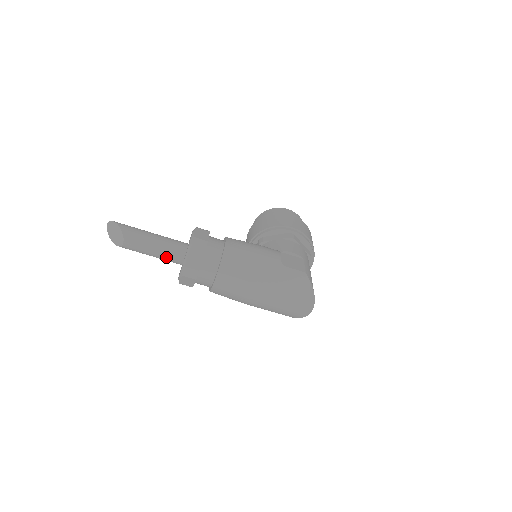
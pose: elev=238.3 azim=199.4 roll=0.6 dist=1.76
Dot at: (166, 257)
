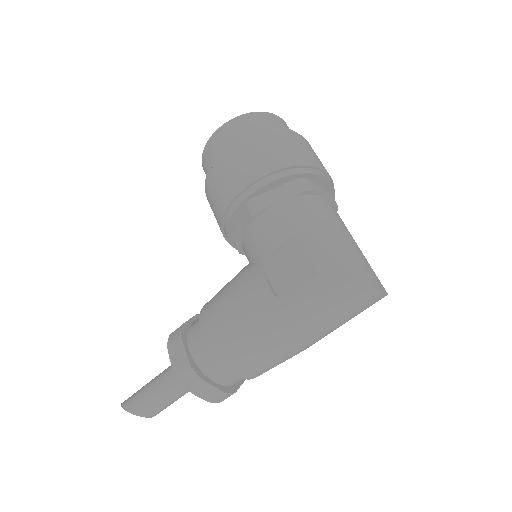
Dot at: occluded
